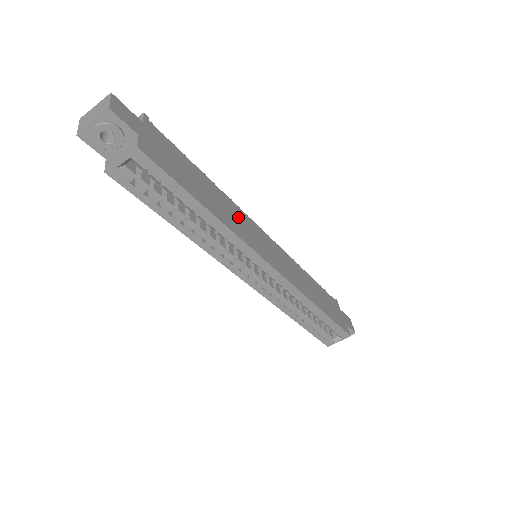
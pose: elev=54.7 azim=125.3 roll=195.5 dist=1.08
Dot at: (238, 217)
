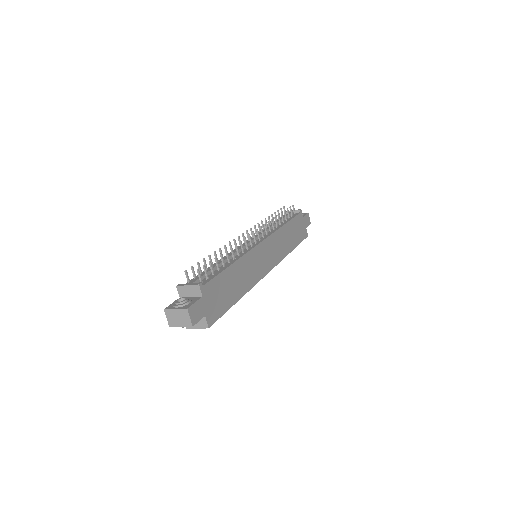
Dot at: (250, 265)
